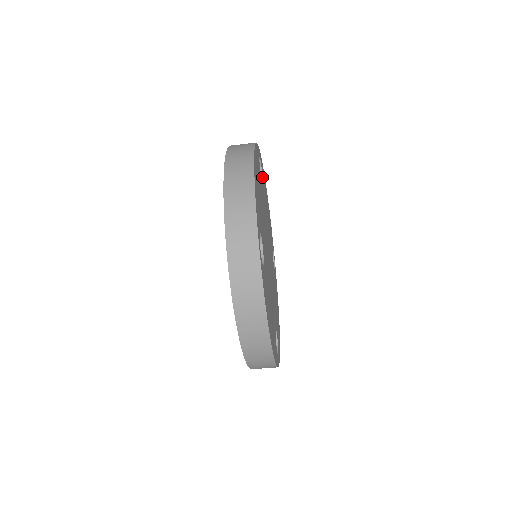
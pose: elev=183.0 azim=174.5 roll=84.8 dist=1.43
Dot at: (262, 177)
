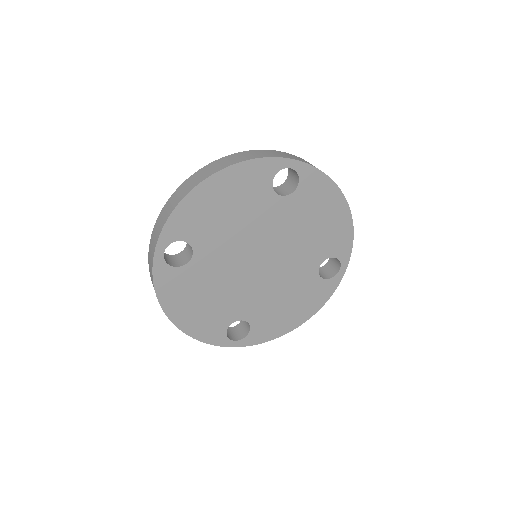
Dot at: (296, 189)
